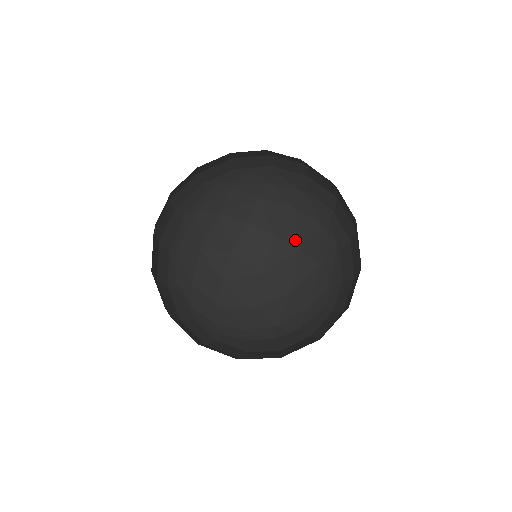
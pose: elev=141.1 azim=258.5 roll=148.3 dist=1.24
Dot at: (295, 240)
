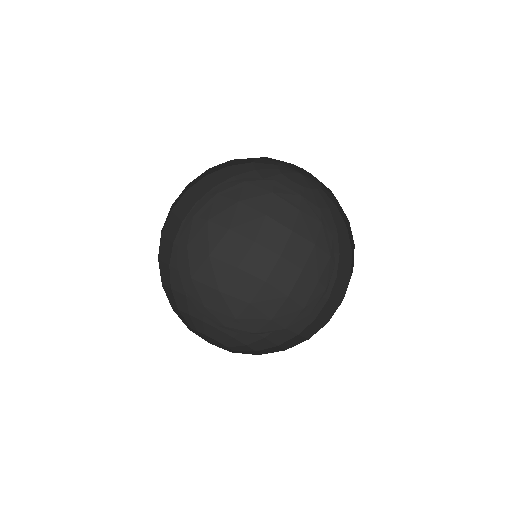
Dot at: occluded
